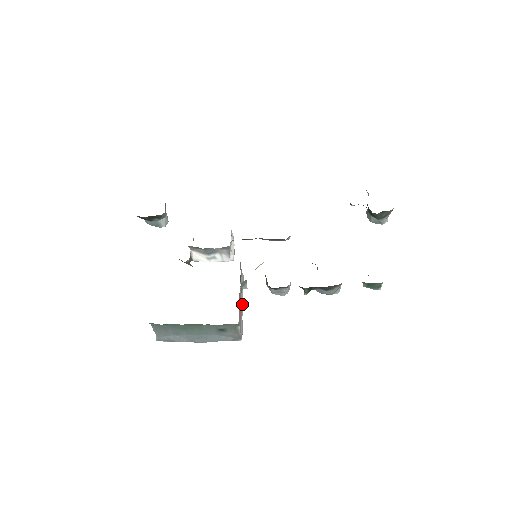
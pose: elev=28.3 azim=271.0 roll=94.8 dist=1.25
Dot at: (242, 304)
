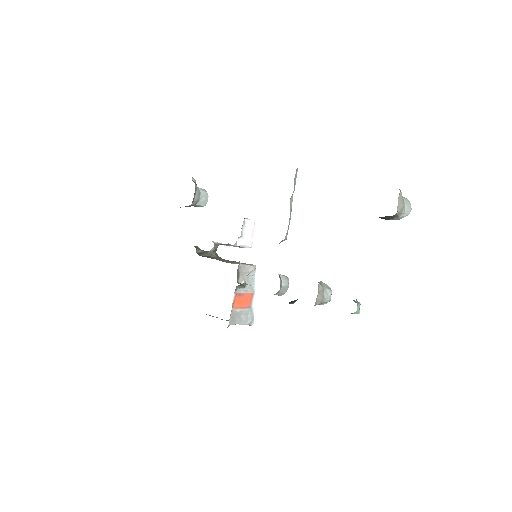
Dot at: (252, 294)
